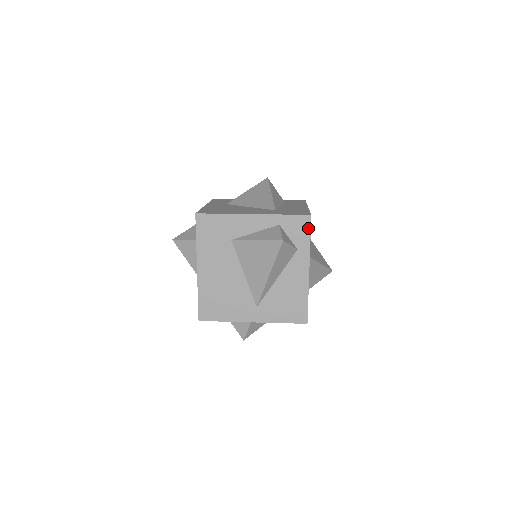
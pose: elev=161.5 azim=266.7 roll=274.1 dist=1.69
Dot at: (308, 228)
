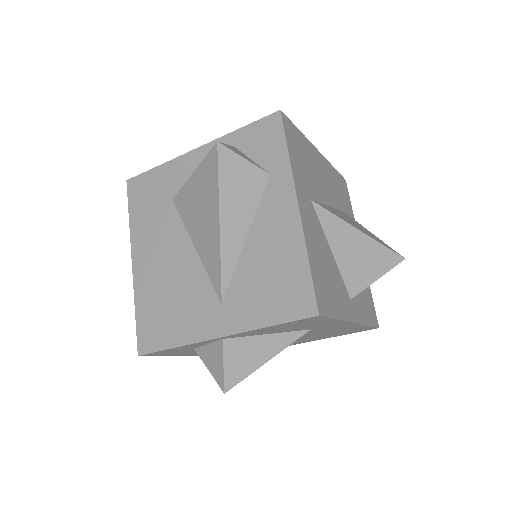
Dot at: (280, 132)
